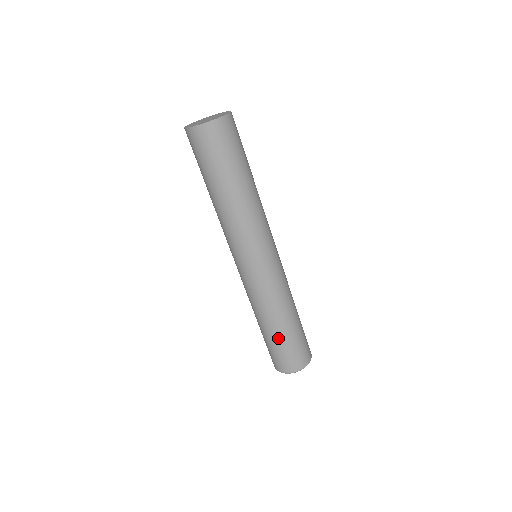
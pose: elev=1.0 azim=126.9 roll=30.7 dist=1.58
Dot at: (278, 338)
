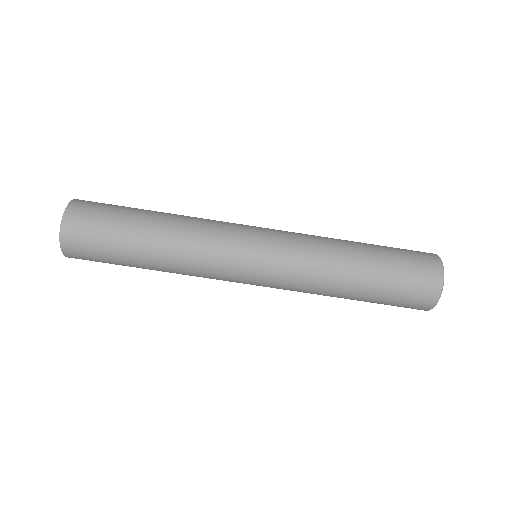
Dot at: (373, 292)
